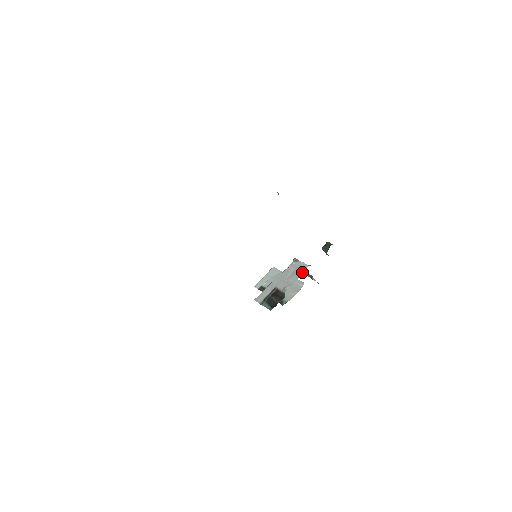
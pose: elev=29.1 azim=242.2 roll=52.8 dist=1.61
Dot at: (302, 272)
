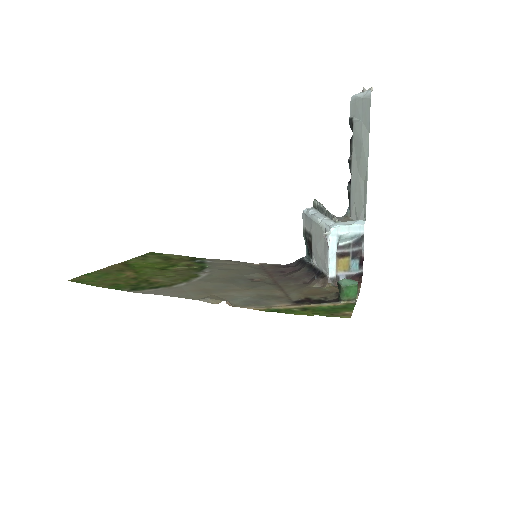
Dot at: (323, 269)
